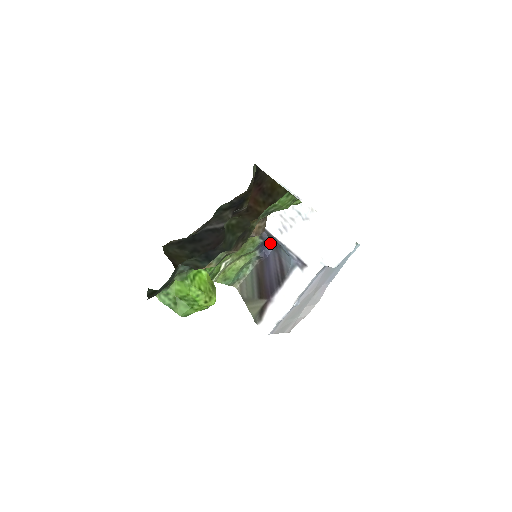
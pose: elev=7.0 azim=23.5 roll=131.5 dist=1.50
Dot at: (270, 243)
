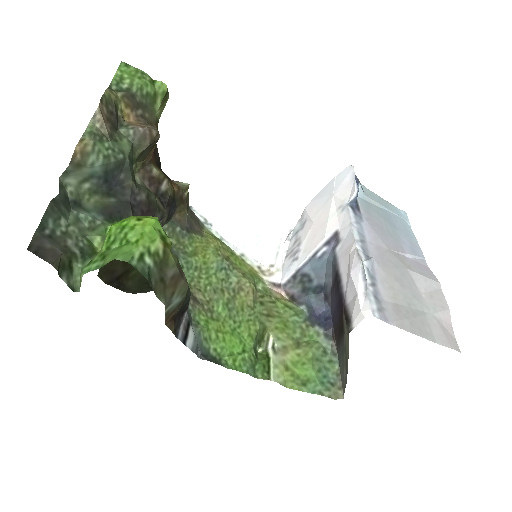
Dot at: (320, 306)
